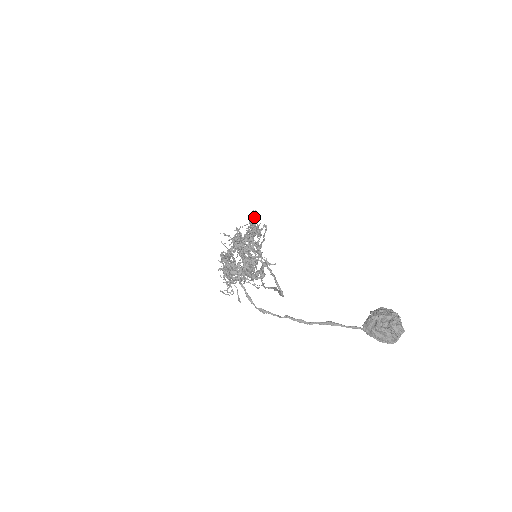
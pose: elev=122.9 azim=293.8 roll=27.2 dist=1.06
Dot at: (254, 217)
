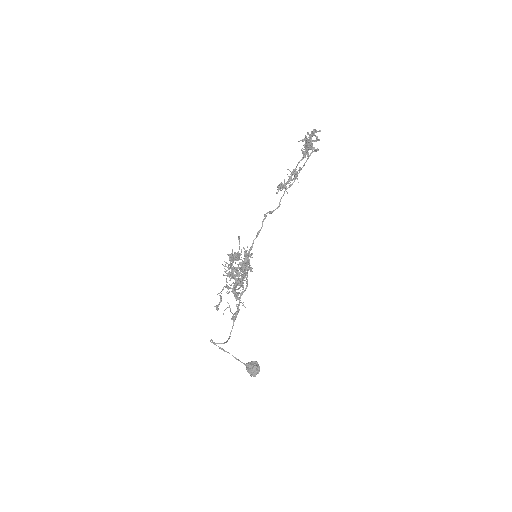
Dot at: occluded
